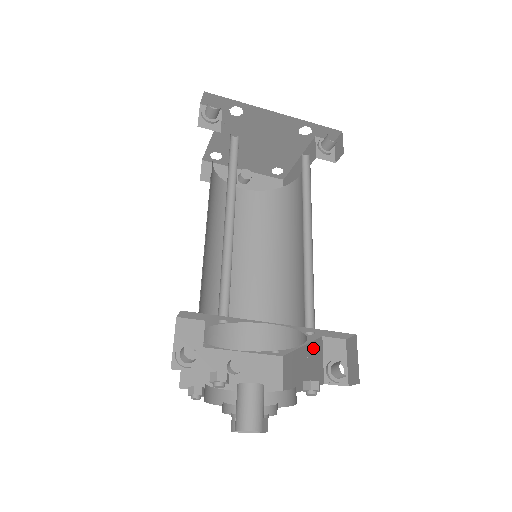
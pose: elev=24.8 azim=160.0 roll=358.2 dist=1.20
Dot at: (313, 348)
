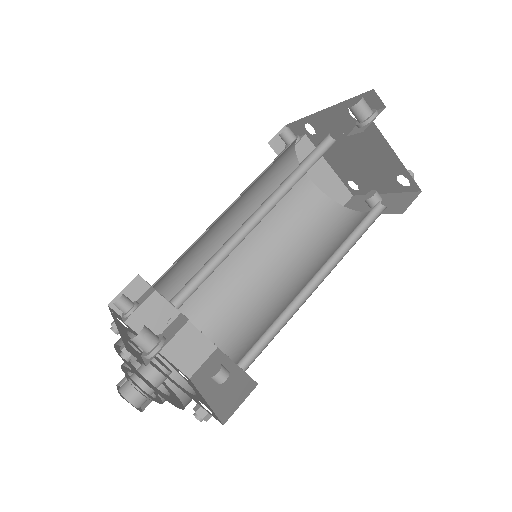
Dot at: occluded
